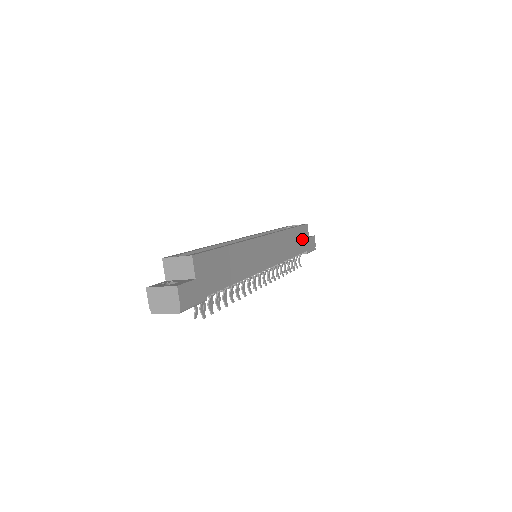
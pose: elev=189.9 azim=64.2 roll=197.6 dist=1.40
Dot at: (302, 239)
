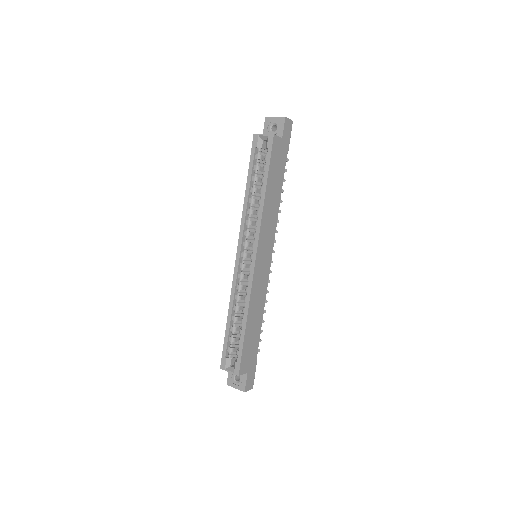
Dot at: (278, 162)
